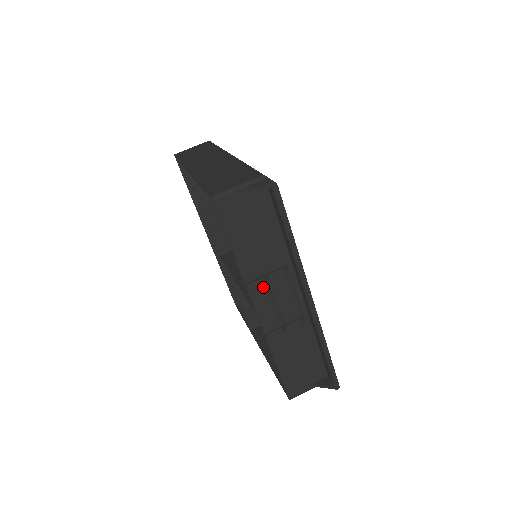
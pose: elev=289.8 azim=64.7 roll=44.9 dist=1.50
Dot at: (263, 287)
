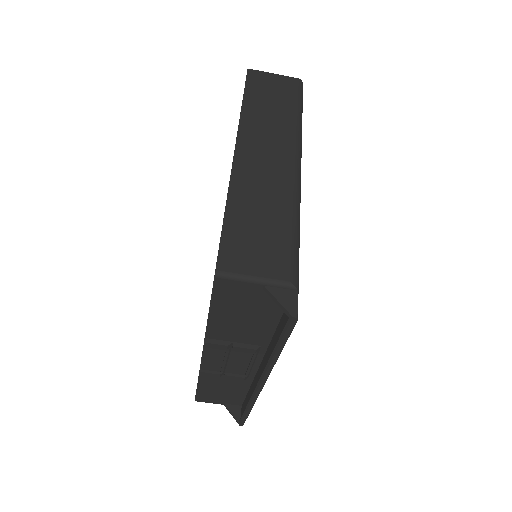
Dot at: occluded
